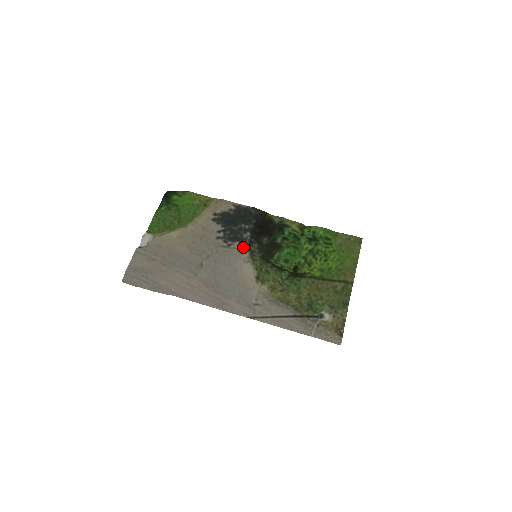
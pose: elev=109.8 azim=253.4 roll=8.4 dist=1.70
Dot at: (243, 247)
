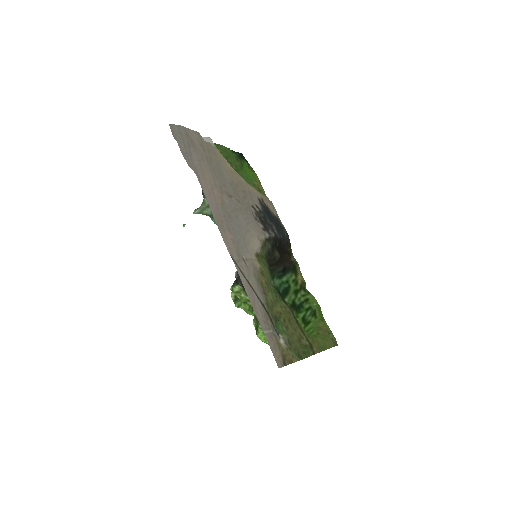
Dot at: (264, 232)
